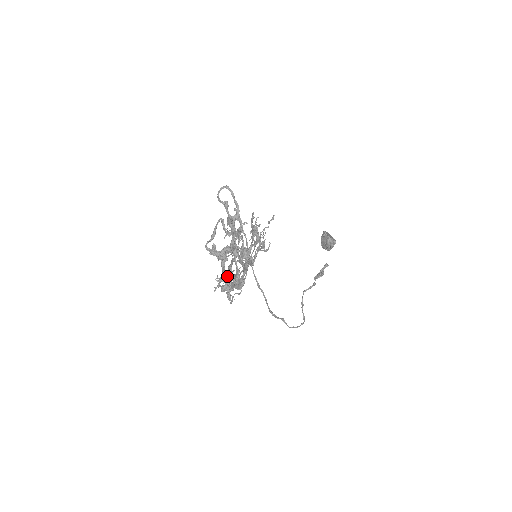
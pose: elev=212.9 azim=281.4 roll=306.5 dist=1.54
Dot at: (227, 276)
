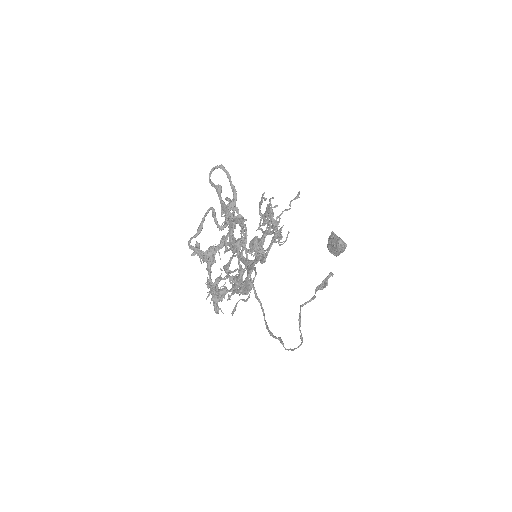
Dot at: (226, 277)
